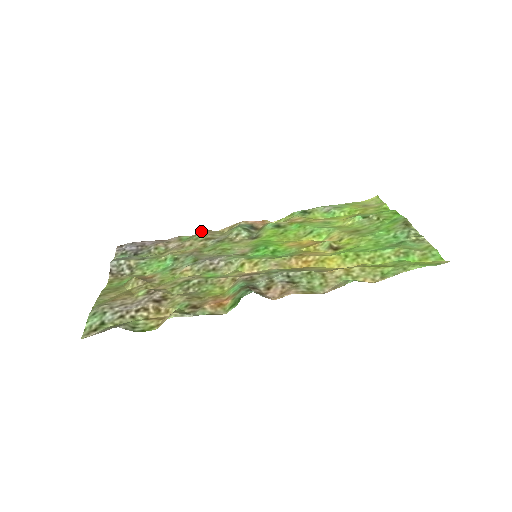
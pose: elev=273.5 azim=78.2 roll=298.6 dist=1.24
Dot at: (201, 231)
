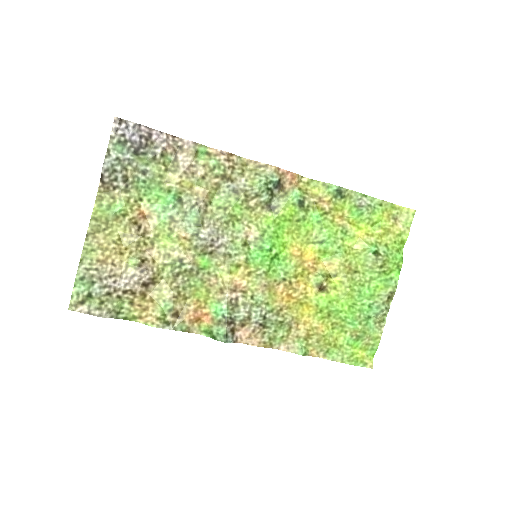
Dot at: (224, 151)
